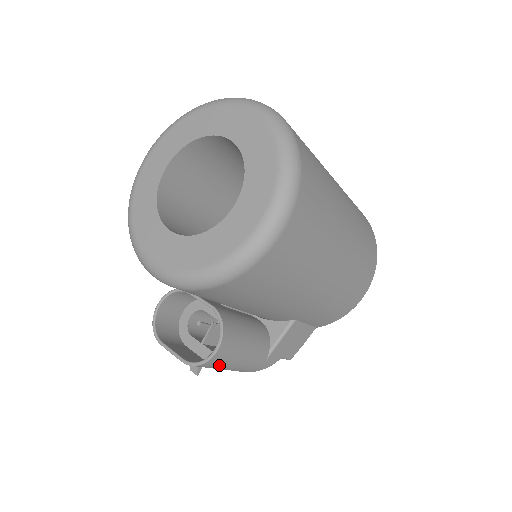
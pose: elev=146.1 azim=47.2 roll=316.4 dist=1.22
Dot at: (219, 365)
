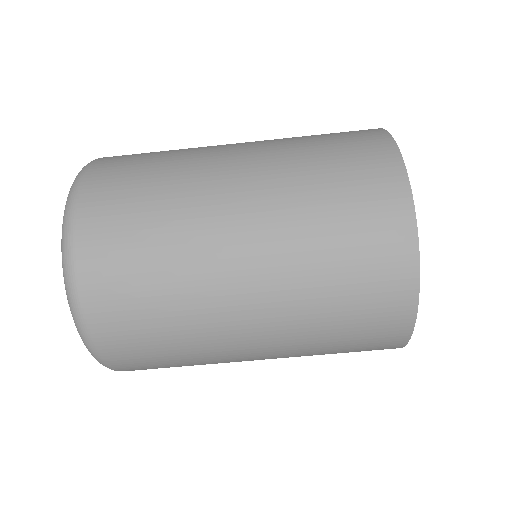
Dot at: occluded
